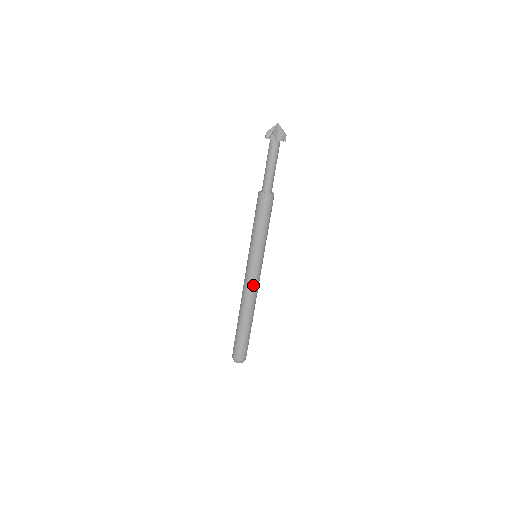
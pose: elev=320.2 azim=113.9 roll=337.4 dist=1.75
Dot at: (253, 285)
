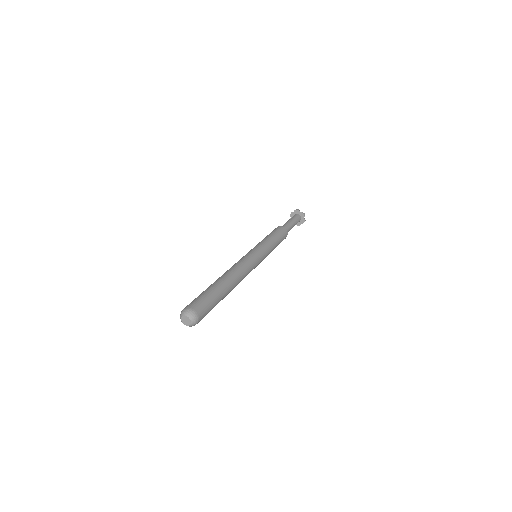
Dot at: (246, 262)
